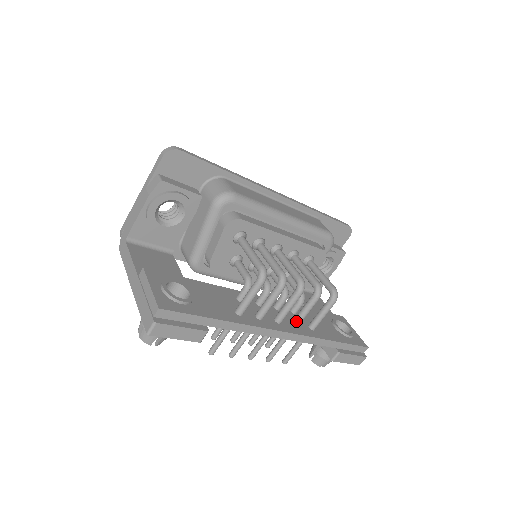
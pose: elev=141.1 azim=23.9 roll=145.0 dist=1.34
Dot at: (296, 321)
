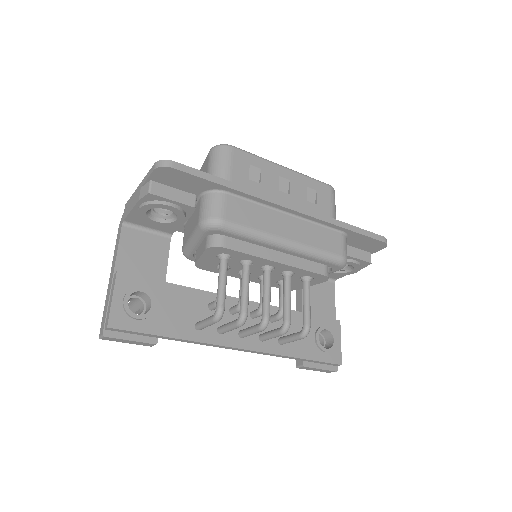
Dot at: (262, 338)
